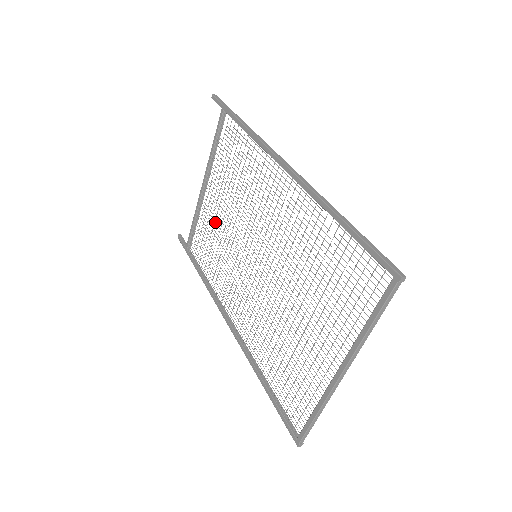
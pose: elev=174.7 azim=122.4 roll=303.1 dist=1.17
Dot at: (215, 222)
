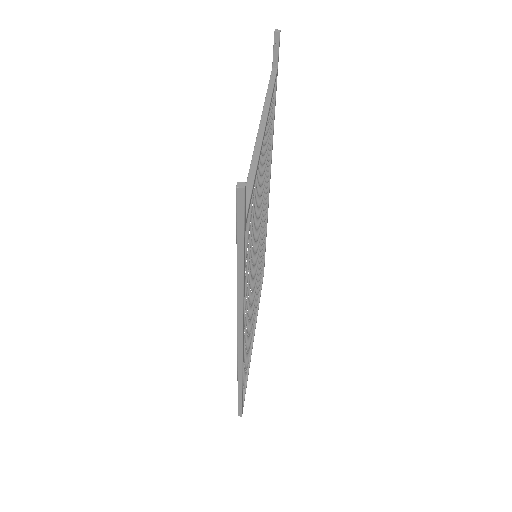
Dot at: (262, 166)
